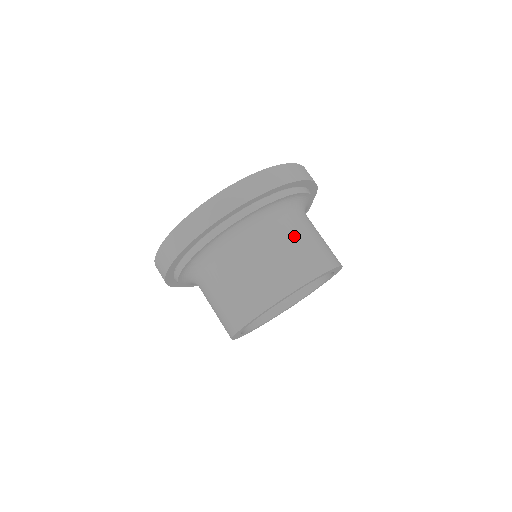
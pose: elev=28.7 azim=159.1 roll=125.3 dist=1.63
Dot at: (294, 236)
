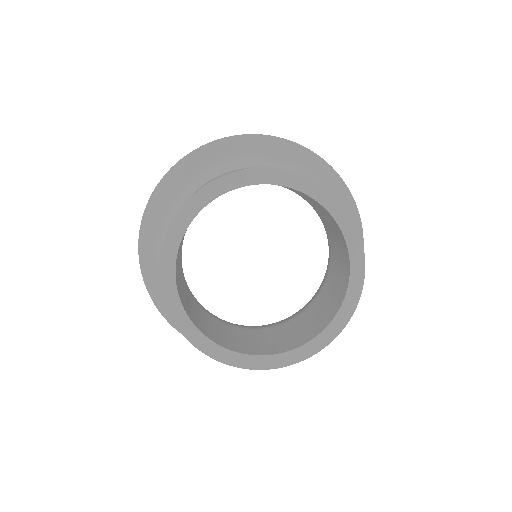
Dot at: occluded
